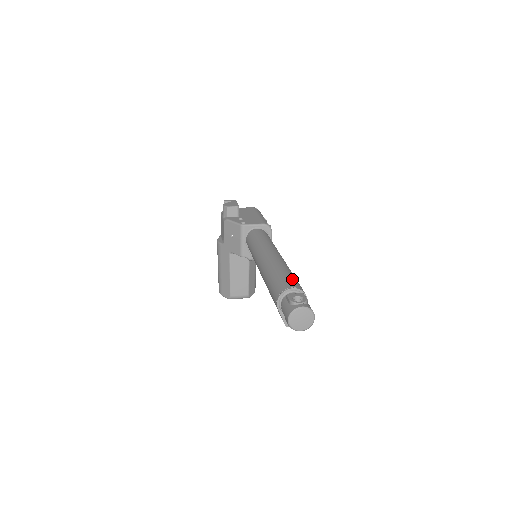
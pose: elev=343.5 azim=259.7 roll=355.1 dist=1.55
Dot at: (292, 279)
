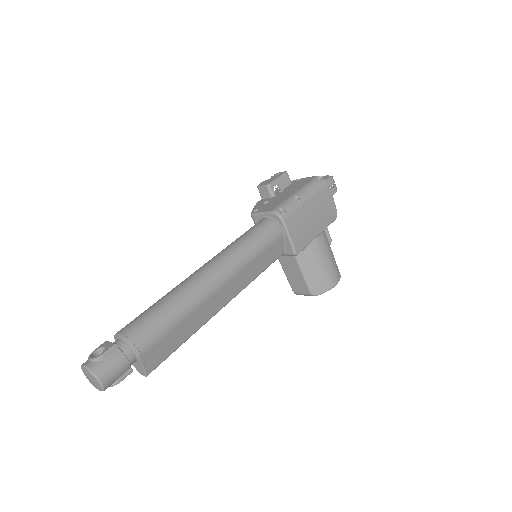
Dot at: (143, 318)
